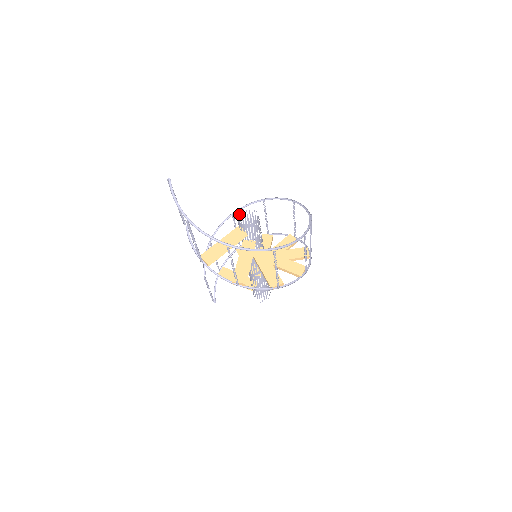
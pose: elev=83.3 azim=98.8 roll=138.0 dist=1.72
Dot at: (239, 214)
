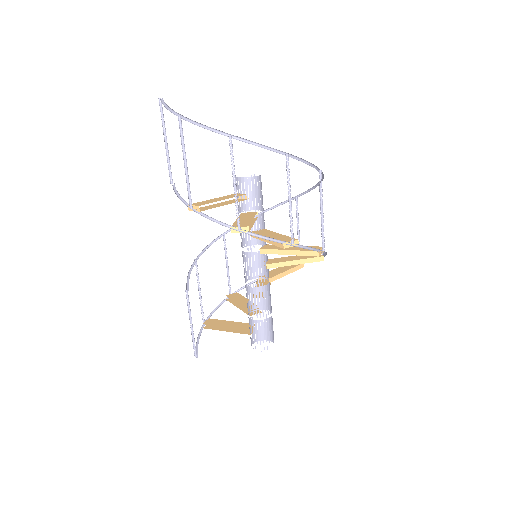
Dot at: occluded
